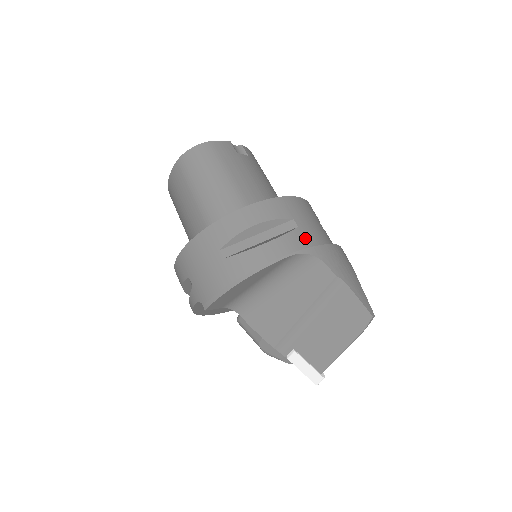
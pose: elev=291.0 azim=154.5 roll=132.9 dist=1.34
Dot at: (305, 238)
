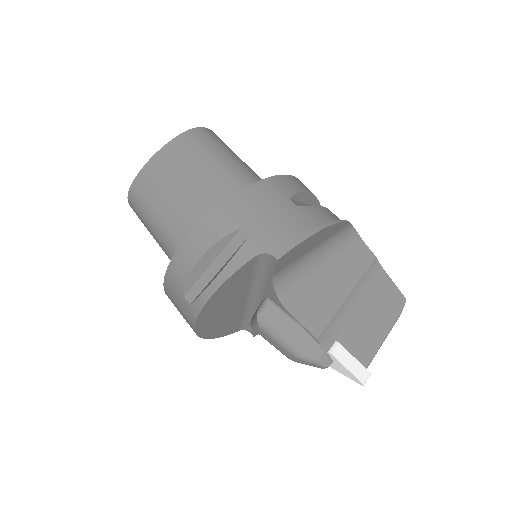
Dot at: occluded
